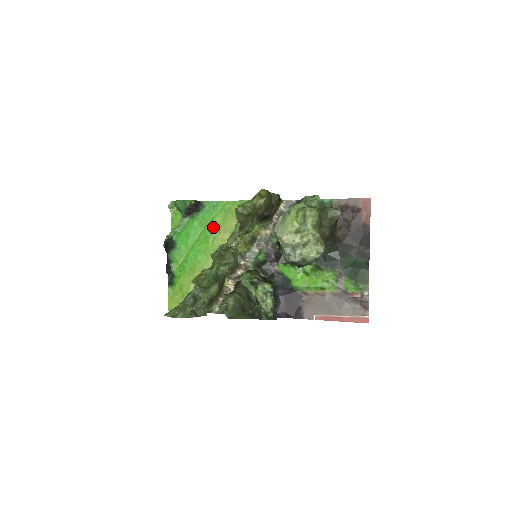
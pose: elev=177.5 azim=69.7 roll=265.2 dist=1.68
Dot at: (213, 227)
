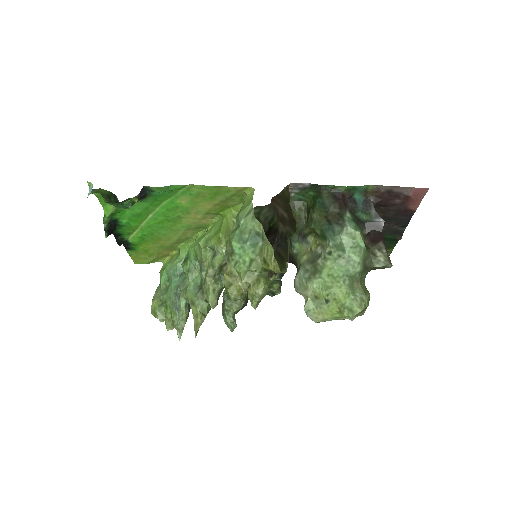
Dot at: (176, 209)
